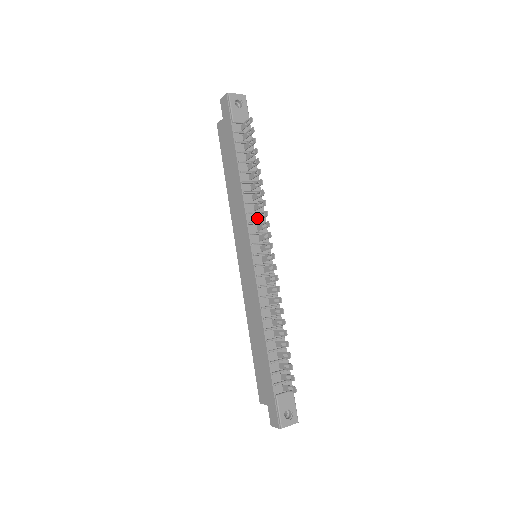
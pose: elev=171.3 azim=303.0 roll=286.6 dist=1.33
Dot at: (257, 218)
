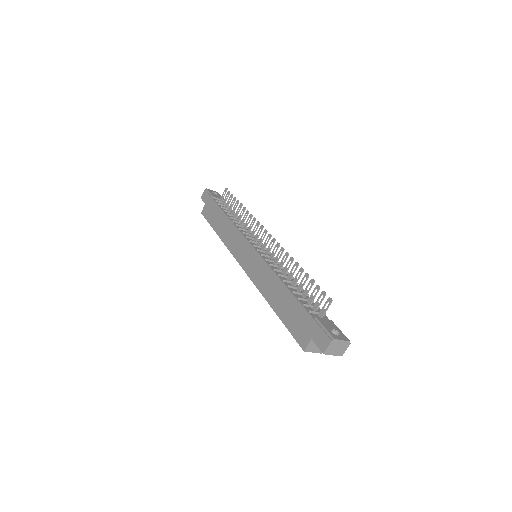
Dot at: (248, 231)
